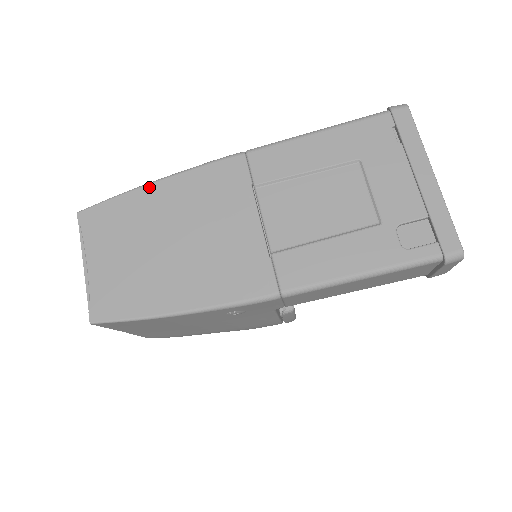
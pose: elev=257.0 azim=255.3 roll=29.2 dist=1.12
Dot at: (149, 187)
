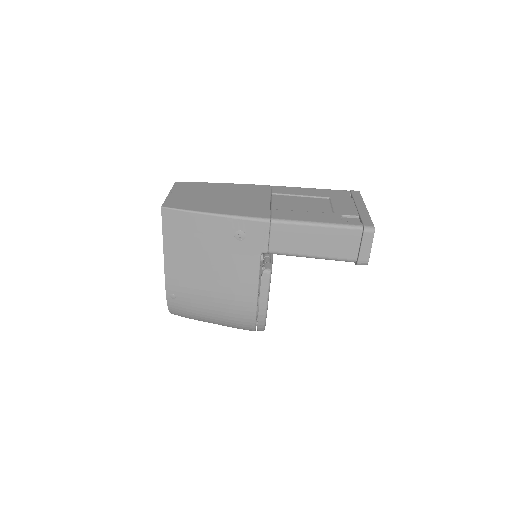
Dot at: (217, 183)
